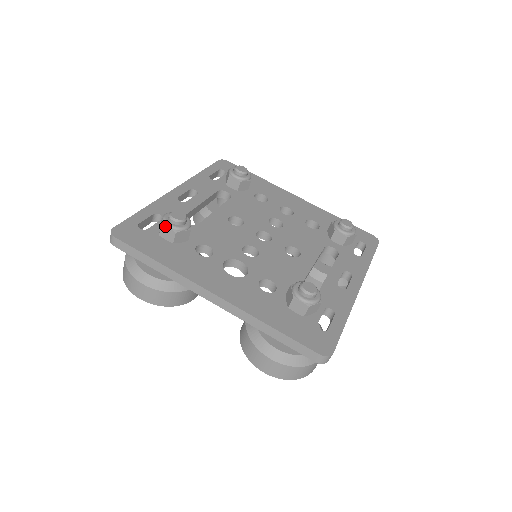
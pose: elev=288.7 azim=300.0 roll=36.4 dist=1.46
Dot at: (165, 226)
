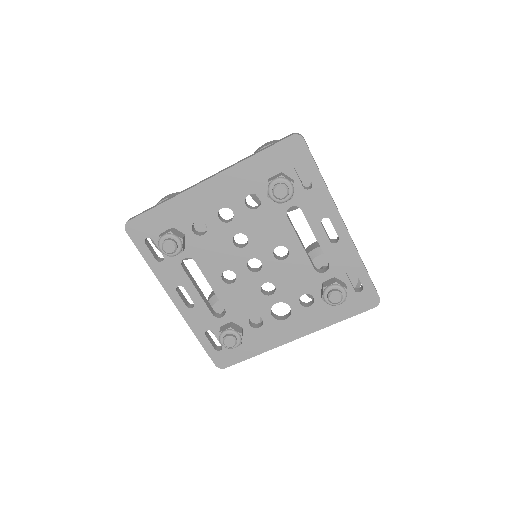
Dot at: occluded
